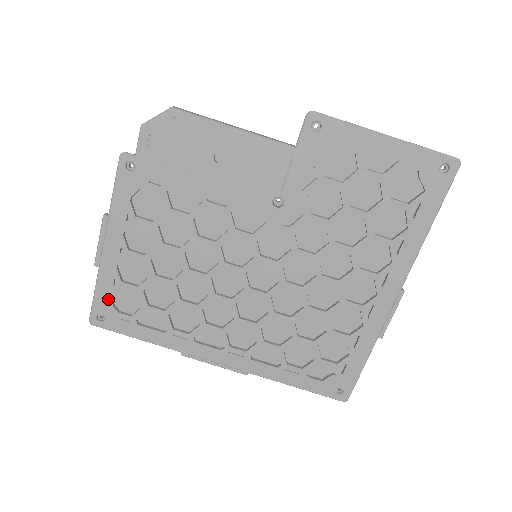
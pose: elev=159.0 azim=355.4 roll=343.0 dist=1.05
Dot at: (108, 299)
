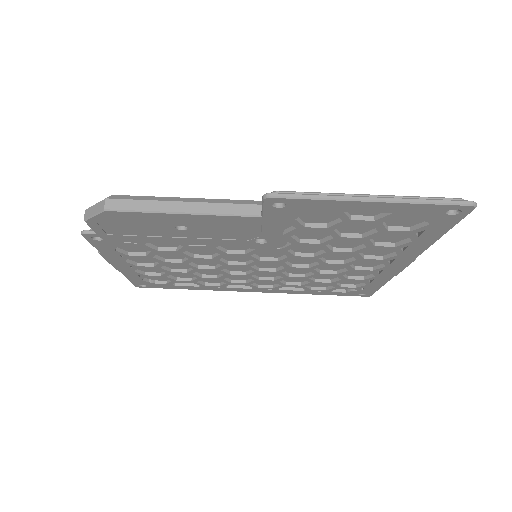
Dot at: (141, 280)
